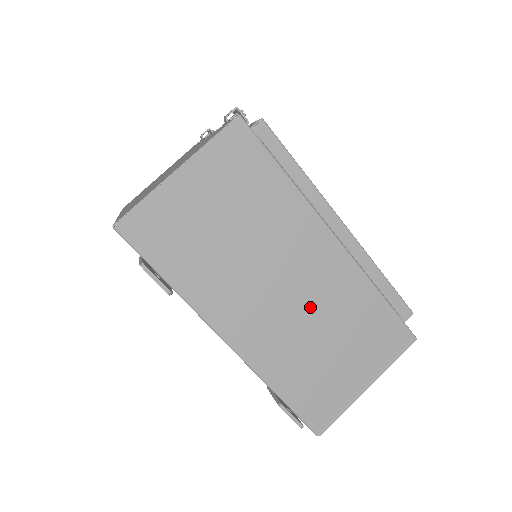
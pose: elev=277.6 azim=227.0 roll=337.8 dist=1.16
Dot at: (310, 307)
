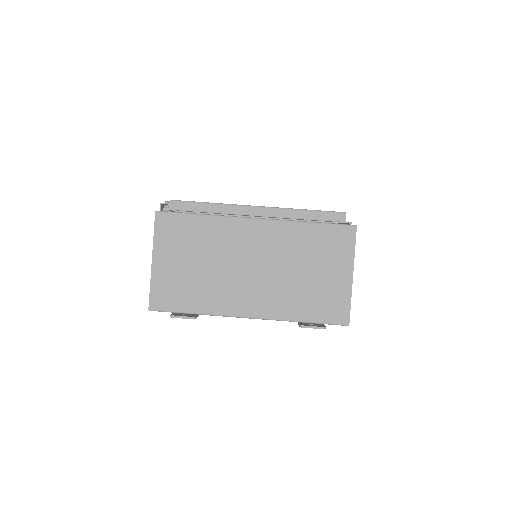
Dot at: (275, 264)
